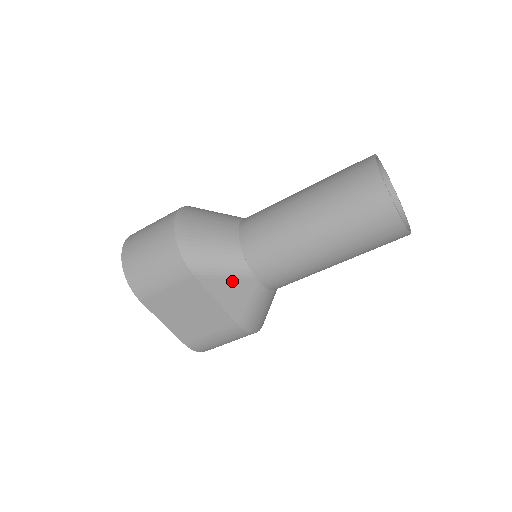
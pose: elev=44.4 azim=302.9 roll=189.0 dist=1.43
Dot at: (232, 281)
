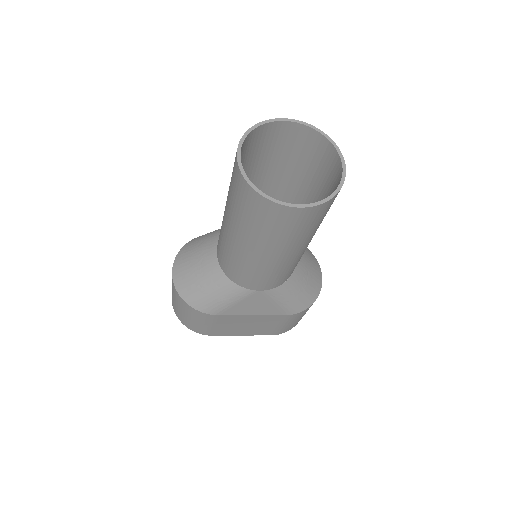
Dot at: (244, 302)
